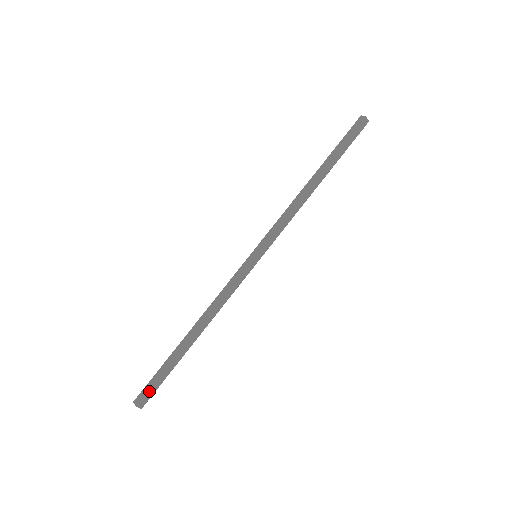
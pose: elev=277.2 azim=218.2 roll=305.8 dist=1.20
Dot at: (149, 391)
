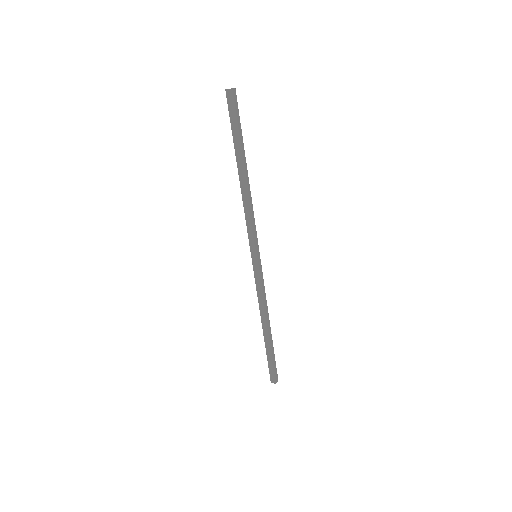
Dot at: (274, 372)
